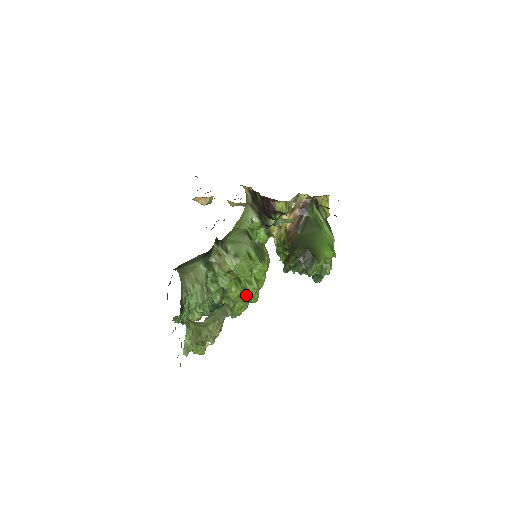
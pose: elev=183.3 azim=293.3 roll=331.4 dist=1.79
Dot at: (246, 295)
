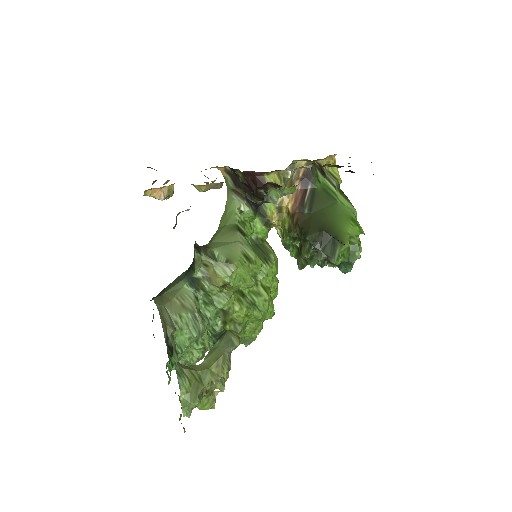
Dot at: (256, 311)
